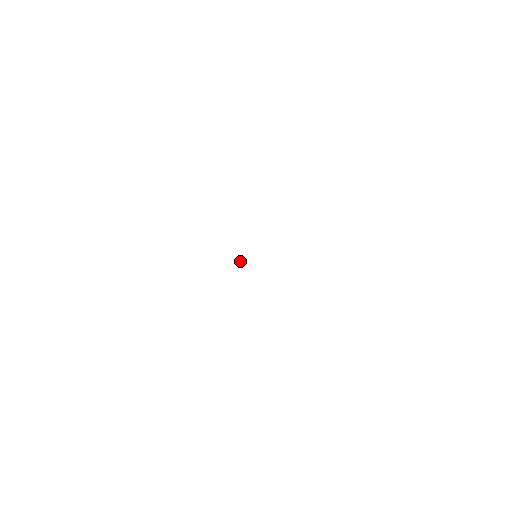
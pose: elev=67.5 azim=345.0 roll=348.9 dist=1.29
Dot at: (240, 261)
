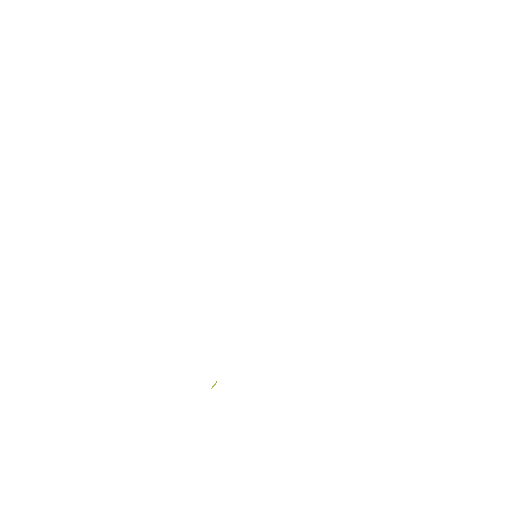
Dot at: occluded
